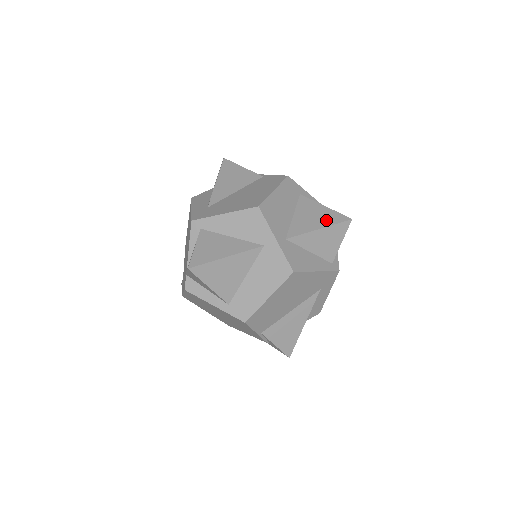
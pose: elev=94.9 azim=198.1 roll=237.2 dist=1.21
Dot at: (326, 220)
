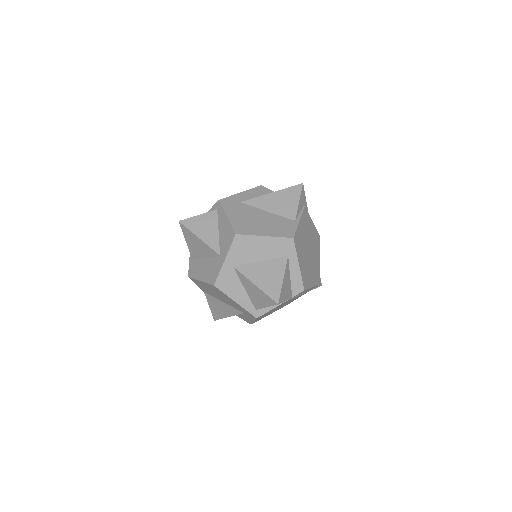
Dot at: (267, 286)
